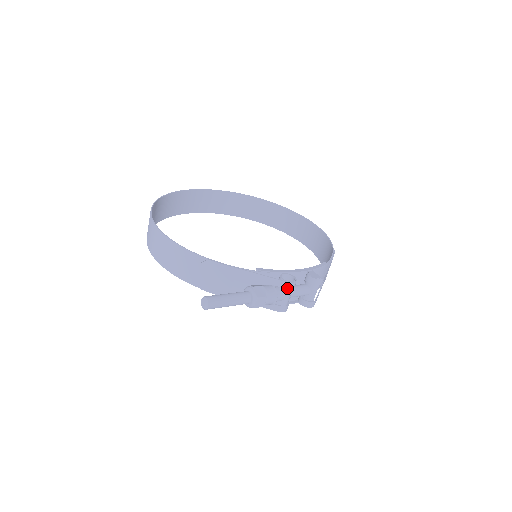
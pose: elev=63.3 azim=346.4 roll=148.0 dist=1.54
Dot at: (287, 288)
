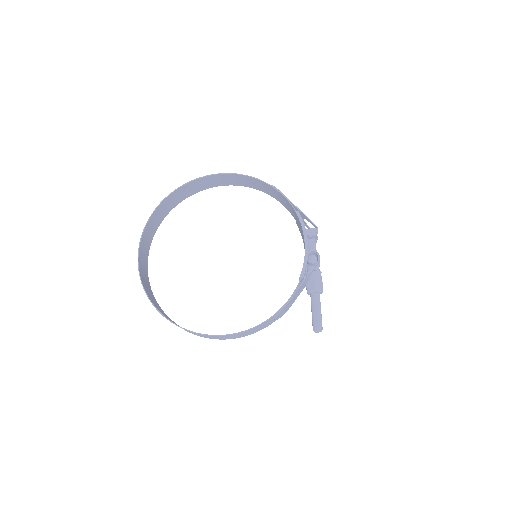
Dot at: occluded
